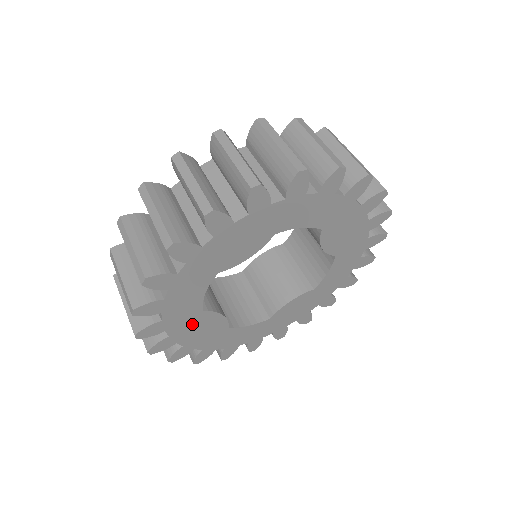
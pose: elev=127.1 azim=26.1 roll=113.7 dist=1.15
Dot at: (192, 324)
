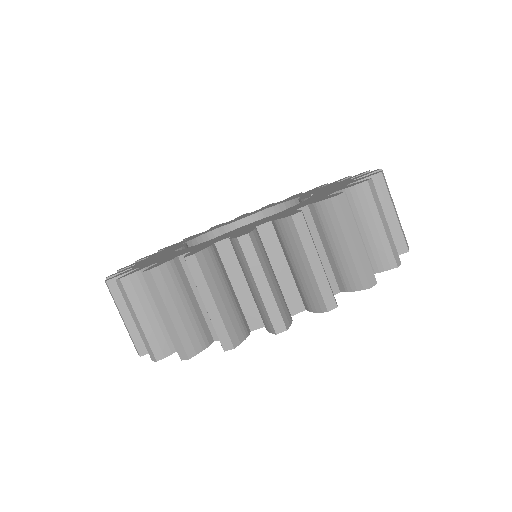
Dot at: occluded
